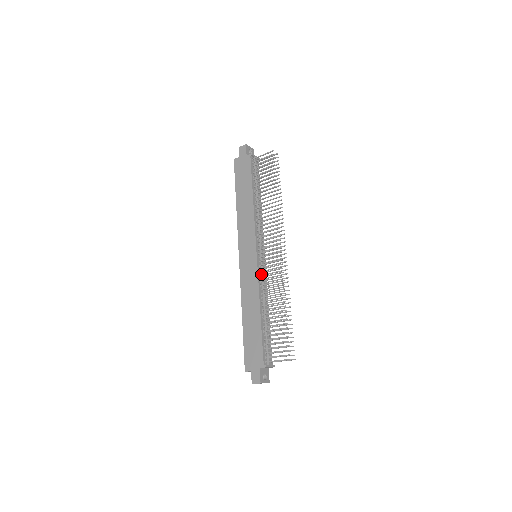
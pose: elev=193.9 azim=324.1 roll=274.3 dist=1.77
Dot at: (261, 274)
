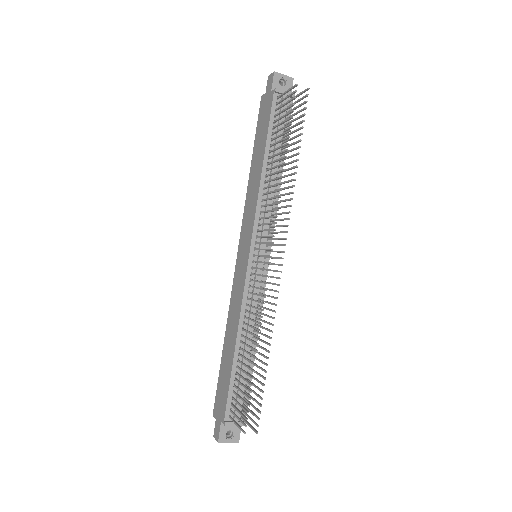
Dot at: occluded
